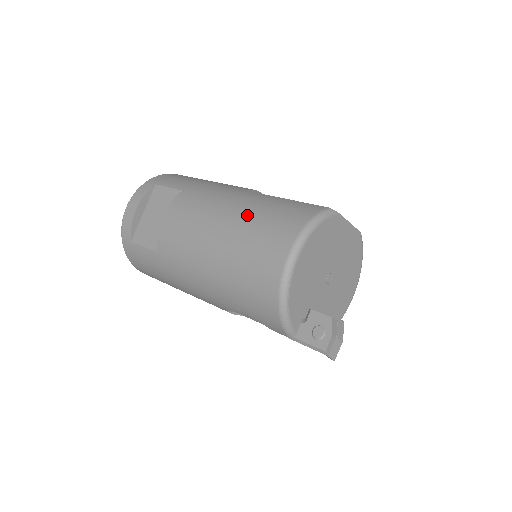
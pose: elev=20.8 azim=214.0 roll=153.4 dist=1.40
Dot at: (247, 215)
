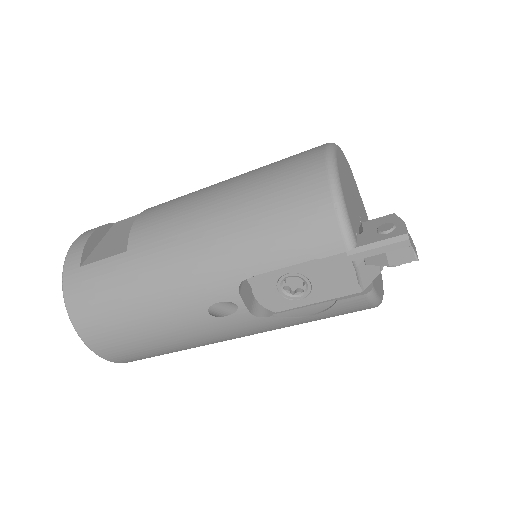
Dot at: occluded
